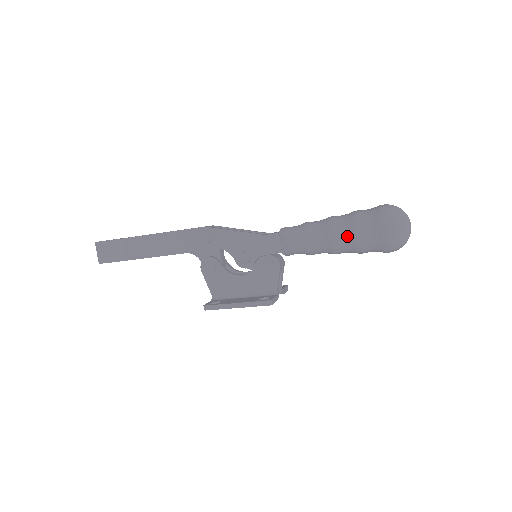
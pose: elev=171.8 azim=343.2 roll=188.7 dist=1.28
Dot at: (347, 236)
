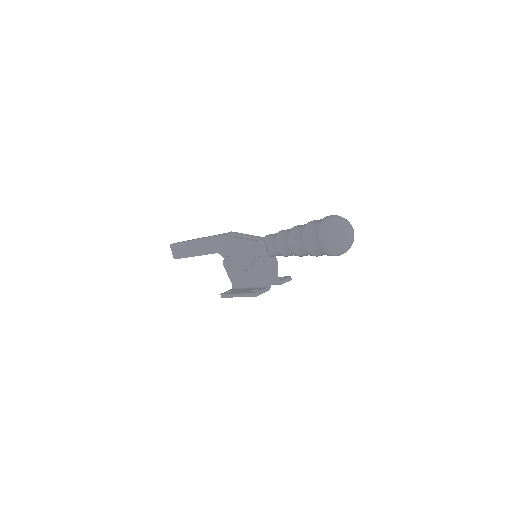
Dot at: (300, 244)
